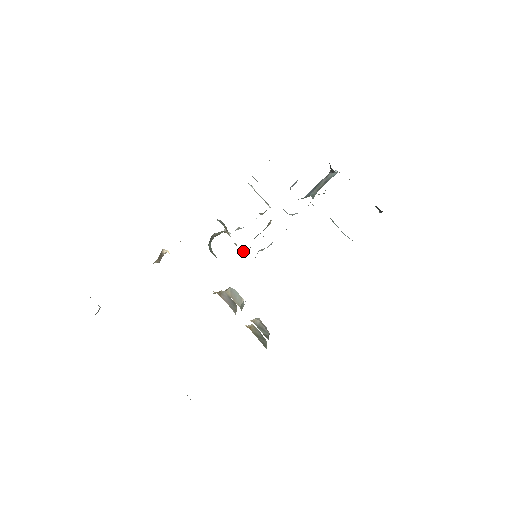
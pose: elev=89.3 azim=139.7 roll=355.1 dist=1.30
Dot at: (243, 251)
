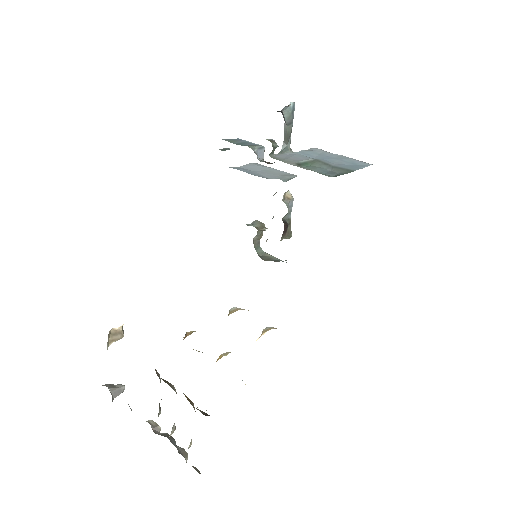
Dot at: occluded
